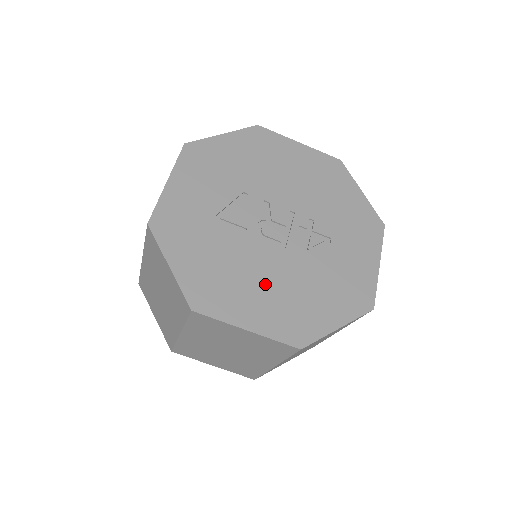
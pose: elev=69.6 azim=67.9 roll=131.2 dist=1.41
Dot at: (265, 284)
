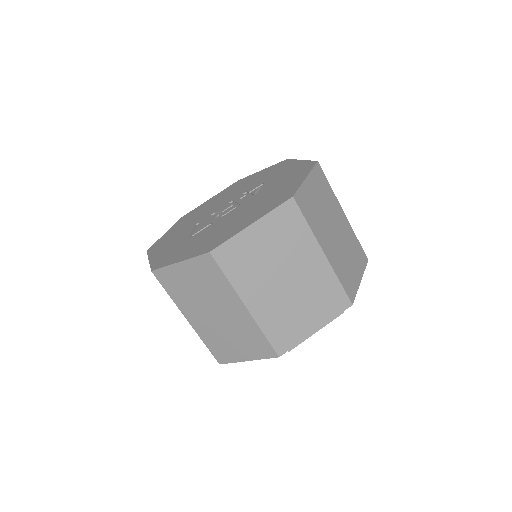
Dot at: (243, 215)
